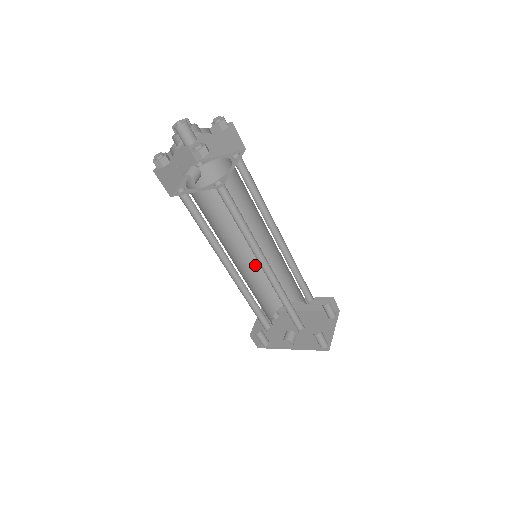
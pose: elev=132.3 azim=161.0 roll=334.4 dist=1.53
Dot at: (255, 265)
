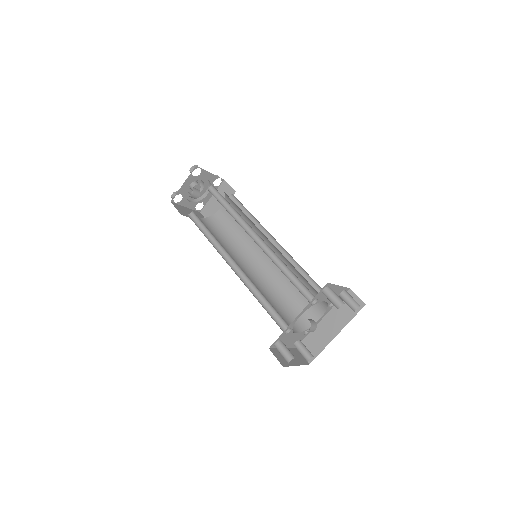
Dot at: (266, 285)
